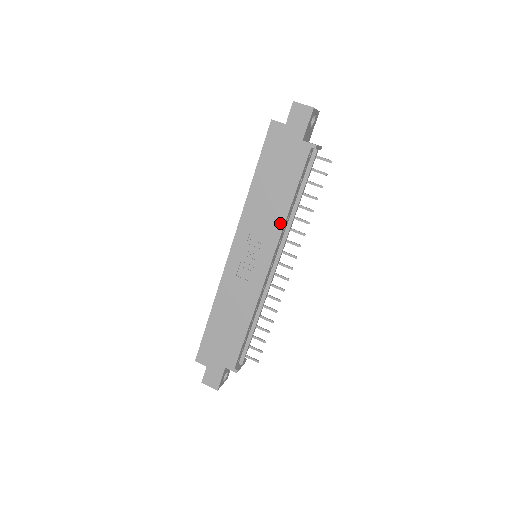
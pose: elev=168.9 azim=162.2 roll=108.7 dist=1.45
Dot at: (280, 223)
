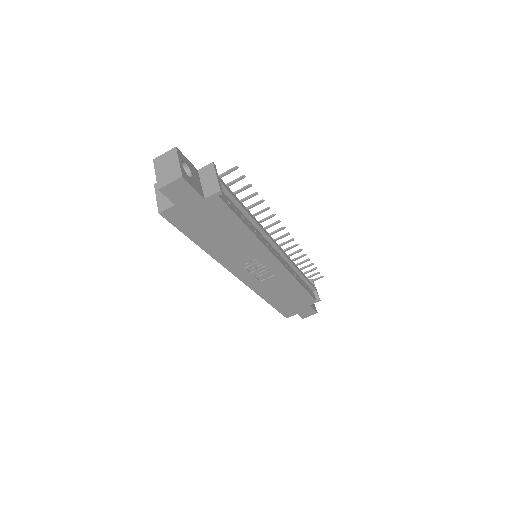
Dot at: (255, 243)
